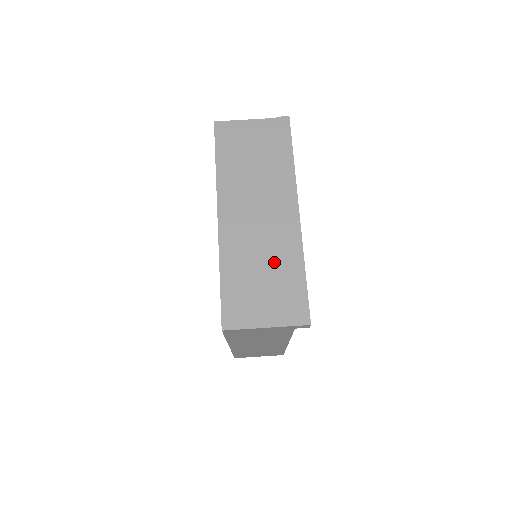
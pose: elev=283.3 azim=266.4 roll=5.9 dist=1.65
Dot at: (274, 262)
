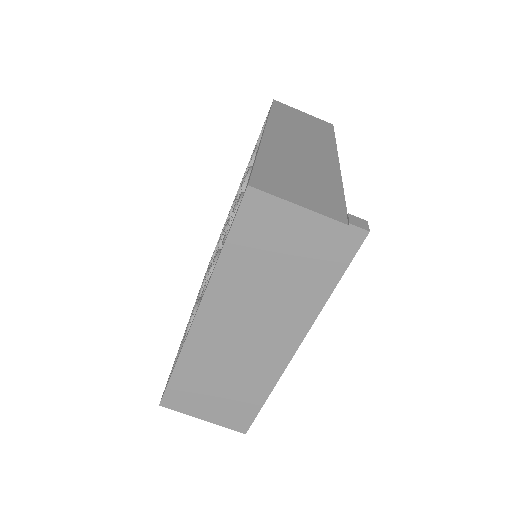
Dot at: (239, 381)
